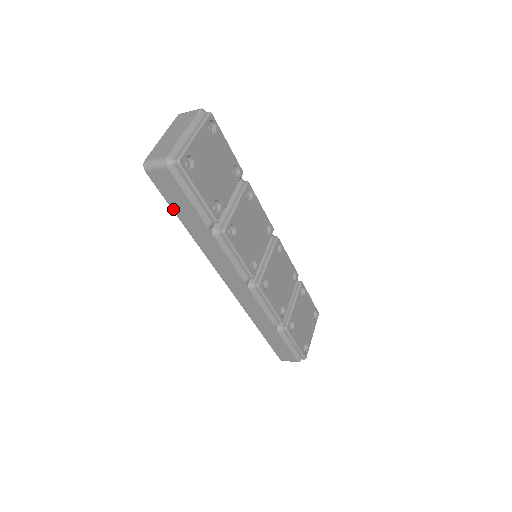
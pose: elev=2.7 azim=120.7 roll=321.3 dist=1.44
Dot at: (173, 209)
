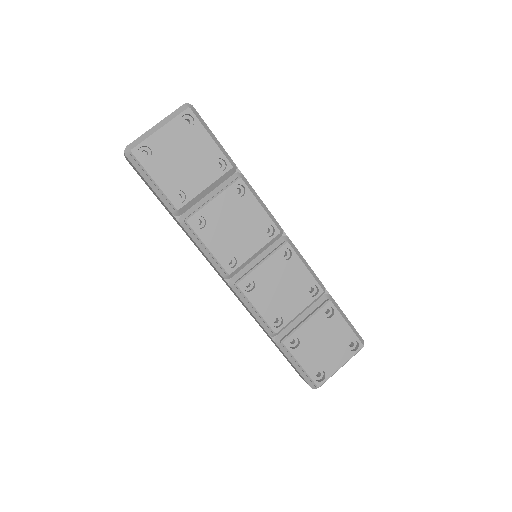
Dot at: (154, 194)
